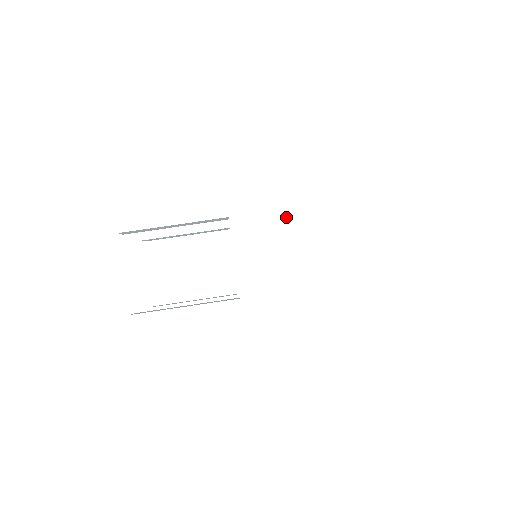
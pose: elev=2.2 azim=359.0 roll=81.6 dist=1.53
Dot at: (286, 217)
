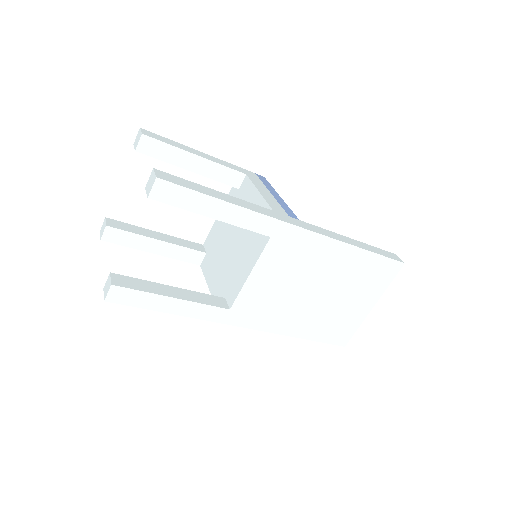
Dot at: (316, 260)
